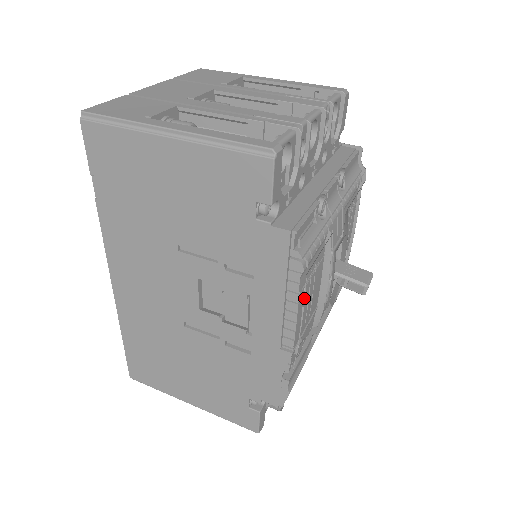
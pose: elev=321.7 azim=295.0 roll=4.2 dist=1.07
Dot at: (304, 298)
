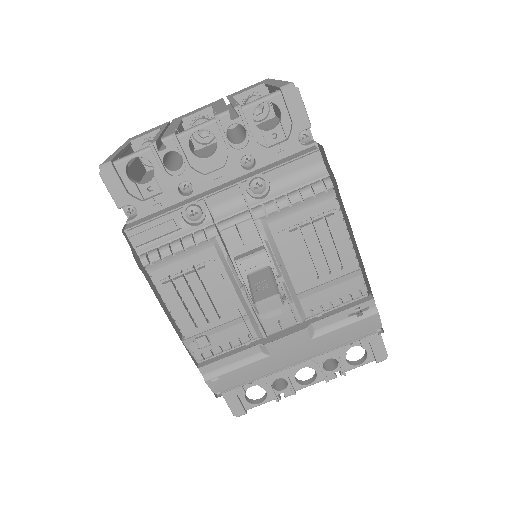
Dot at: (180, 294)
